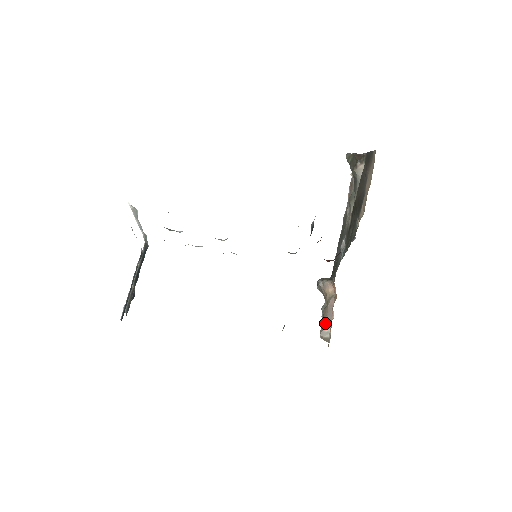
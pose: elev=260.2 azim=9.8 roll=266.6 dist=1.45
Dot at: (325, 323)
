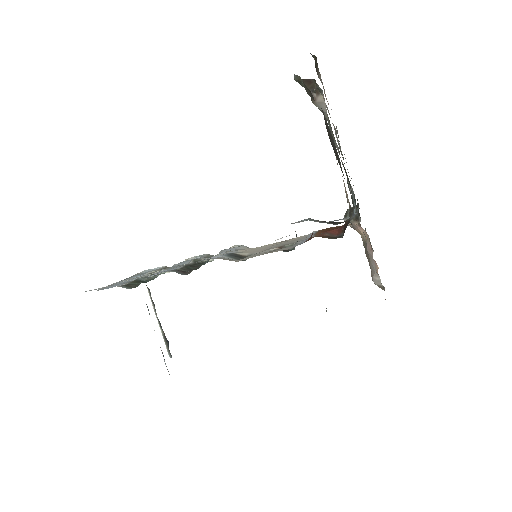
Dot at: (372, 271)
